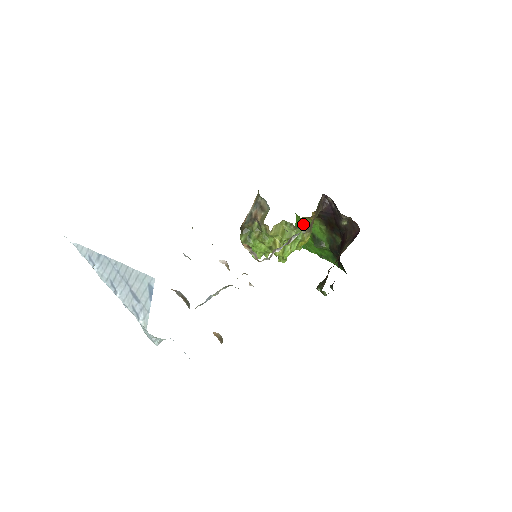
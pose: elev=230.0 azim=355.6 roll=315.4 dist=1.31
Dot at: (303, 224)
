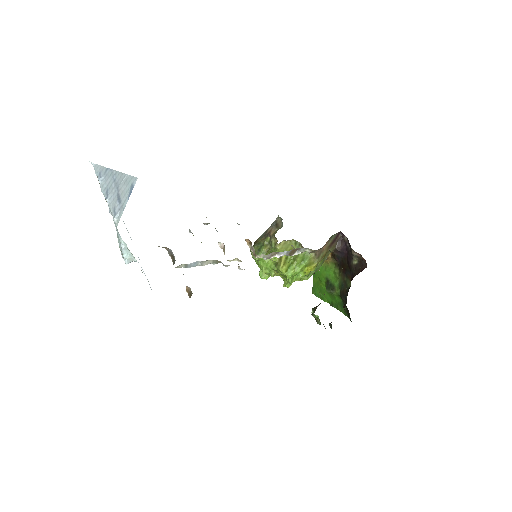
Dot at: (320, 269)
